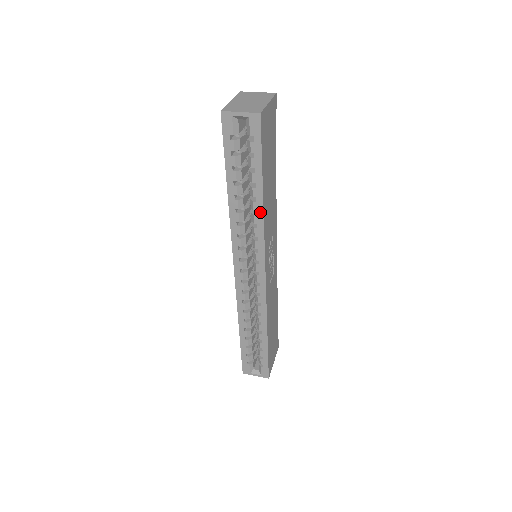
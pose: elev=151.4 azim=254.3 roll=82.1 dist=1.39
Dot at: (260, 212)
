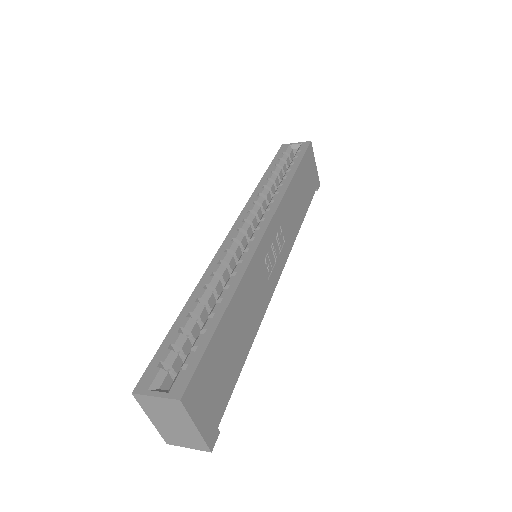
Dot at: (286, 184)
